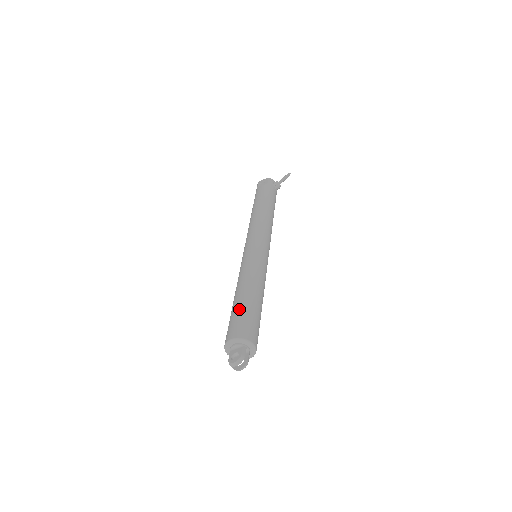
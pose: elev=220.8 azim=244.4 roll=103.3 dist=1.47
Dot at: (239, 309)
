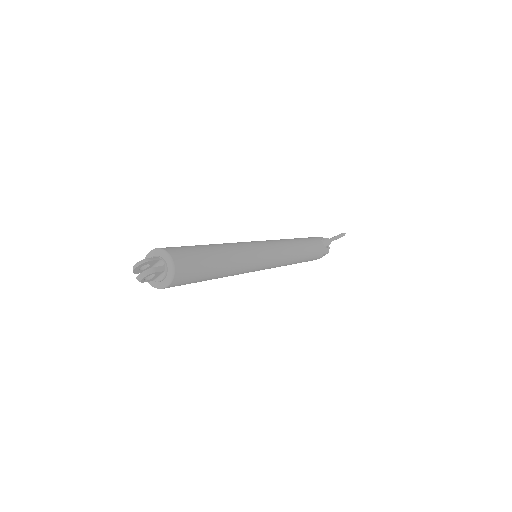
Dot at: occluded
